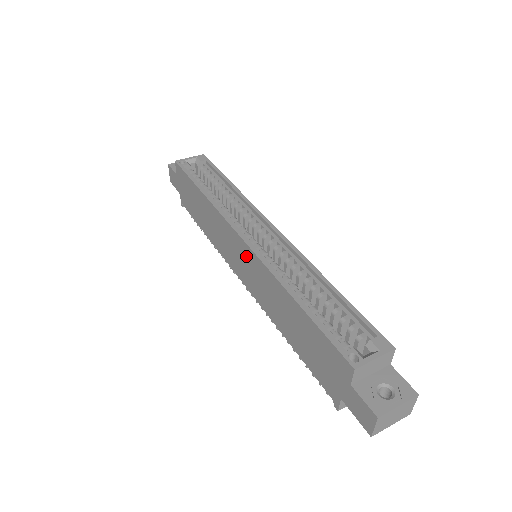
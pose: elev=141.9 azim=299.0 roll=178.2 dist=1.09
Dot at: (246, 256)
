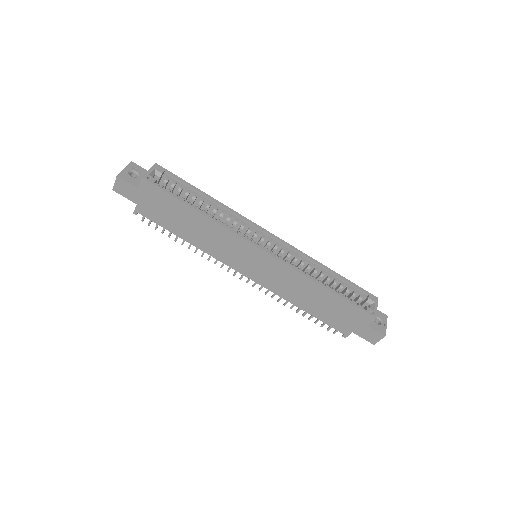
Dot at: (266, 262)
